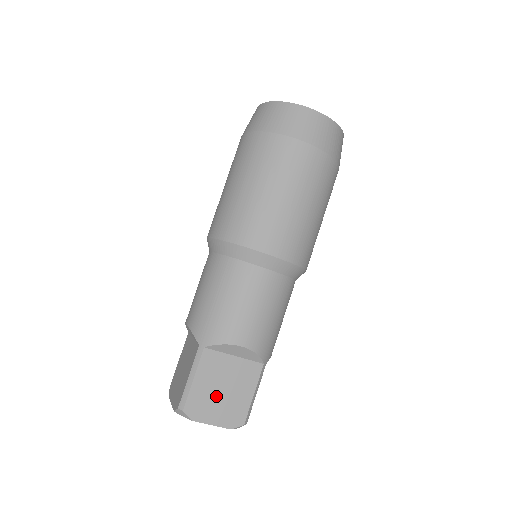
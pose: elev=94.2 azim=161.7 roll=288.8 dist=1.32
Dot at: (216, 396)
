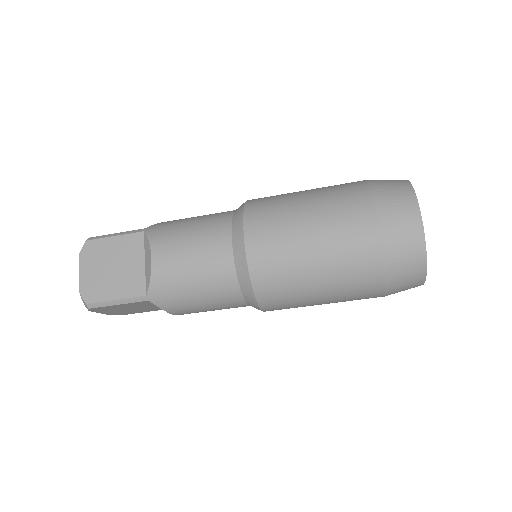
Dot at: (122, 309)
